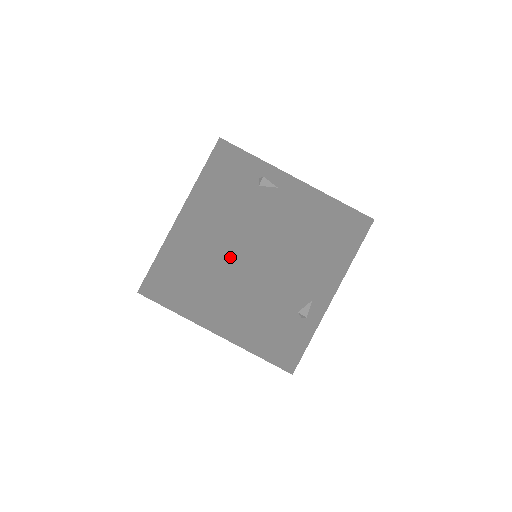
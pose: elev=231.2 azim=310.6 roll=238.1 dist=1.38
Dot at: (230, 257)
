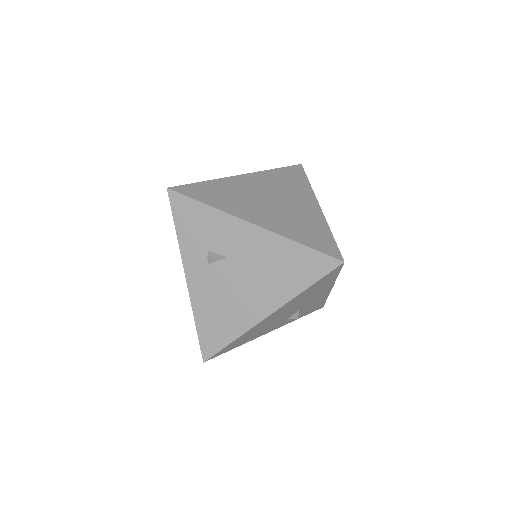
Dot at: occluded
